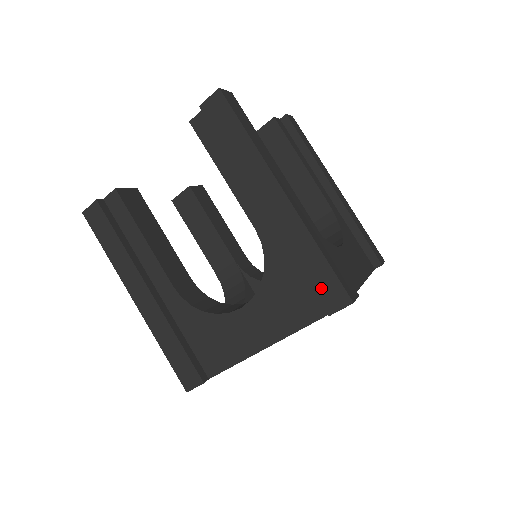
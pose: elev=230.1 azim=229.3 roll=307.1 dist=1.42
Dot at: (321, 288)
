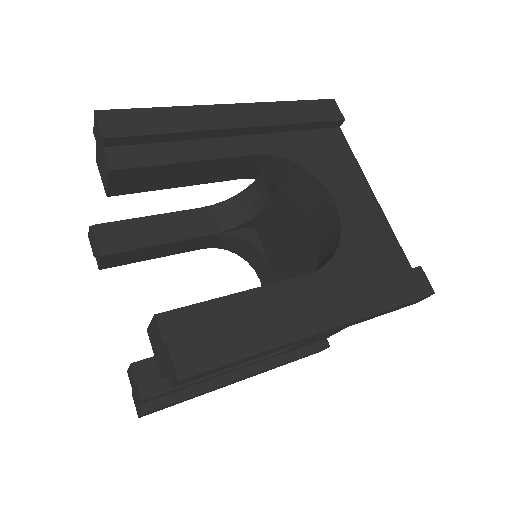
Dot at: (400, 308)
